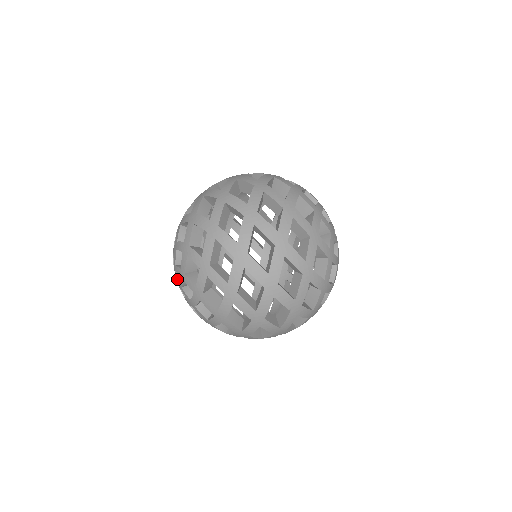
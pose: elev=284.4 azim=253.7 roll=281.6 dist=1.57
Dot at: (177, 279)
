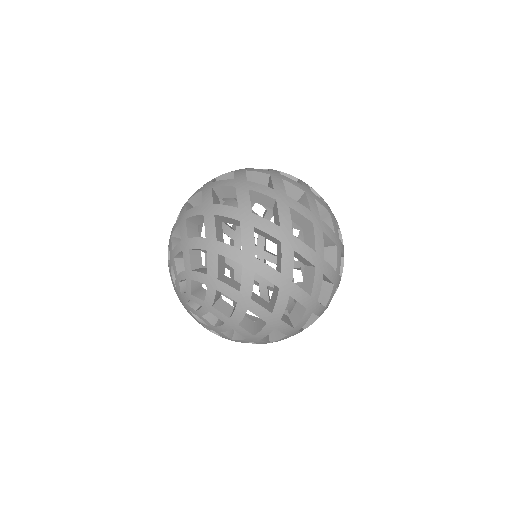
Dot at: (182, 293)
